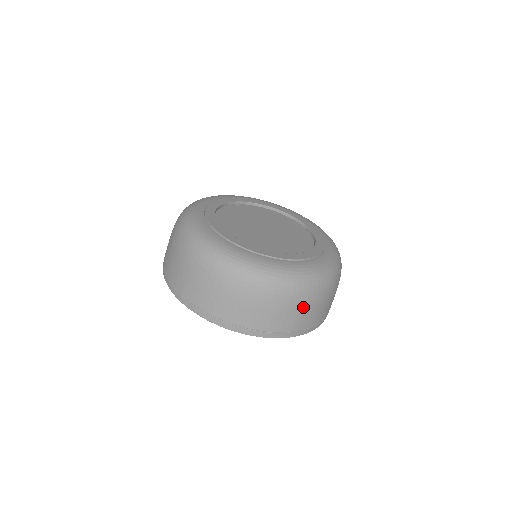
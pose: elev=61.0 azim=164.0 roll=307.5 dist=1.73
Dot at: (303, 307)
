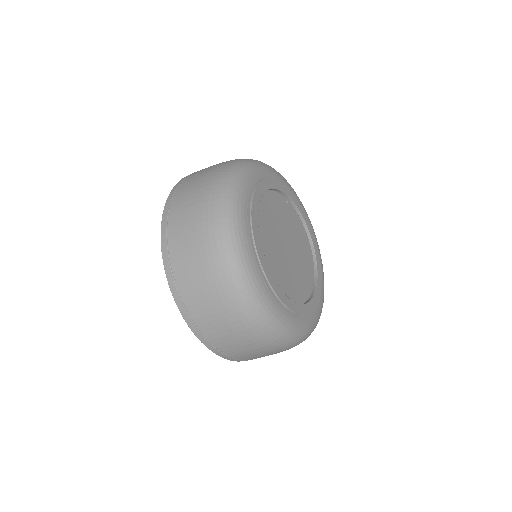
Dot at: (247, 343)
